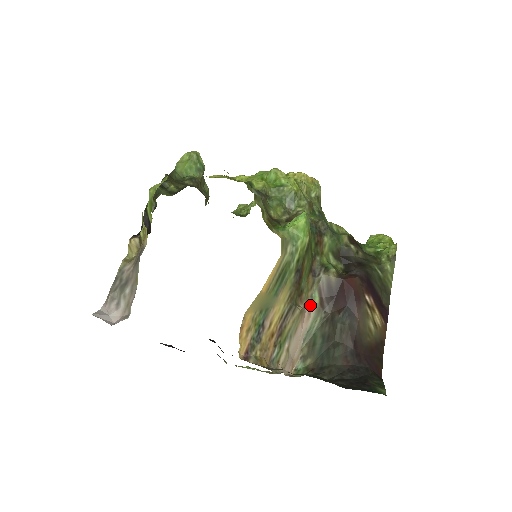
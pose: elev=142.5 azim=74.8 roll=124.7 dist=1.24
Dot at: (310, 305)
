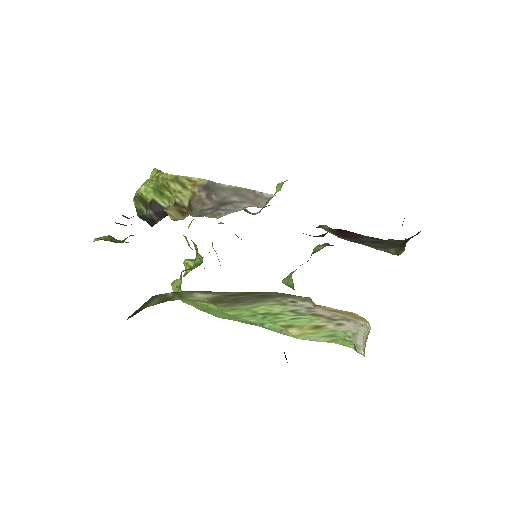
Dot at: occluded
